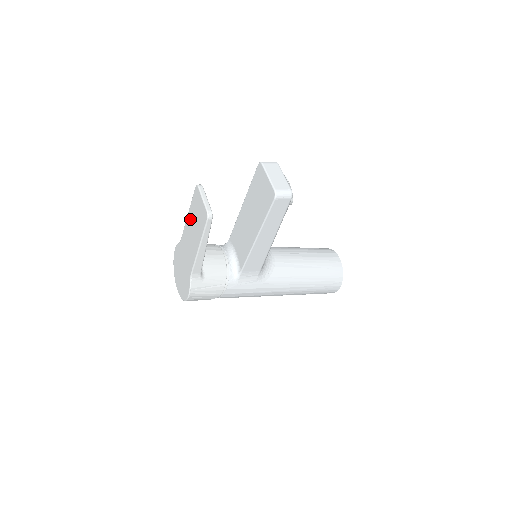
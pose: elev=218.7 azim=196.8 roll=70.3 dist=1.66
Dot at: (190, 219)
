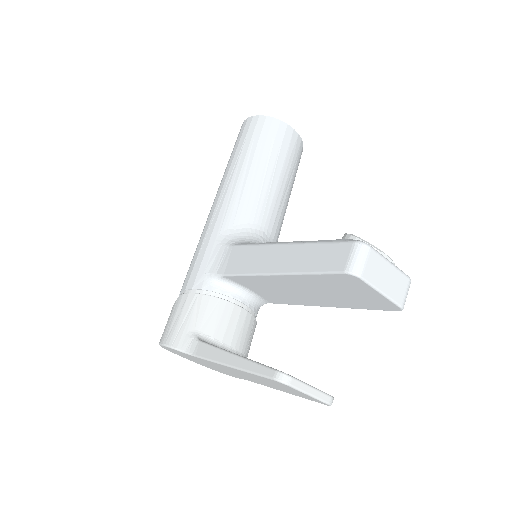
Dot at: occluded
